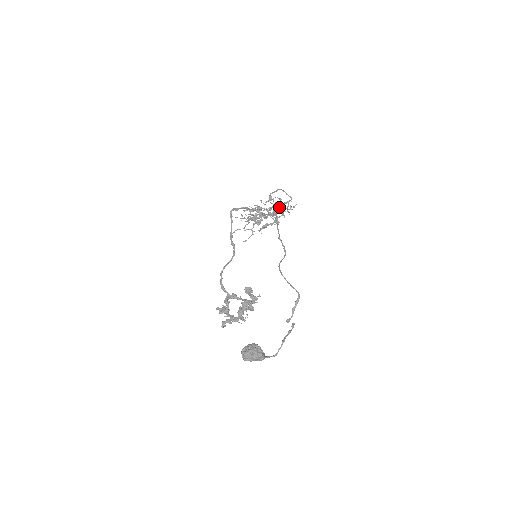
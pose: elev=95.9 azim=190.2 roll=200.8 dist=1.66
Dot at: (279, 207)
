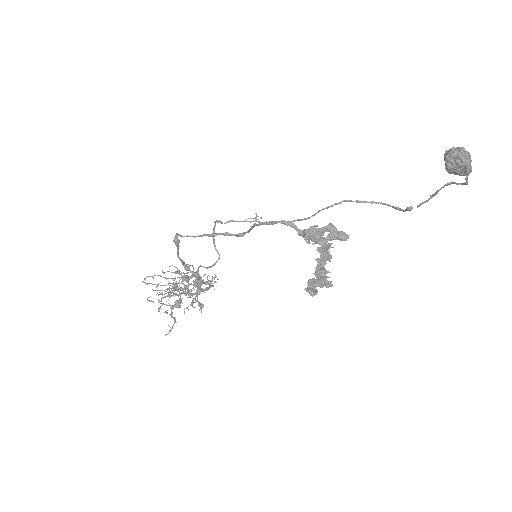
Dot at: (201, 278)
